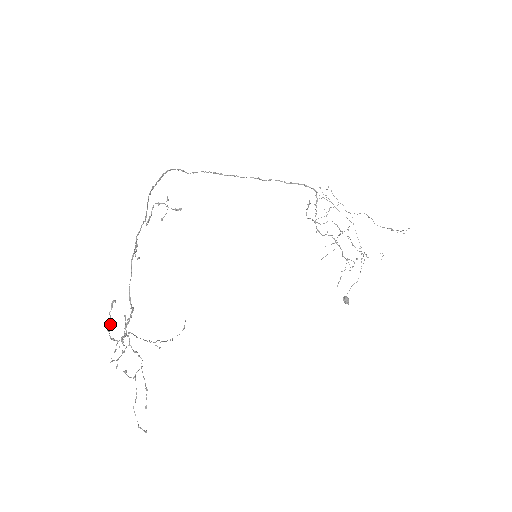
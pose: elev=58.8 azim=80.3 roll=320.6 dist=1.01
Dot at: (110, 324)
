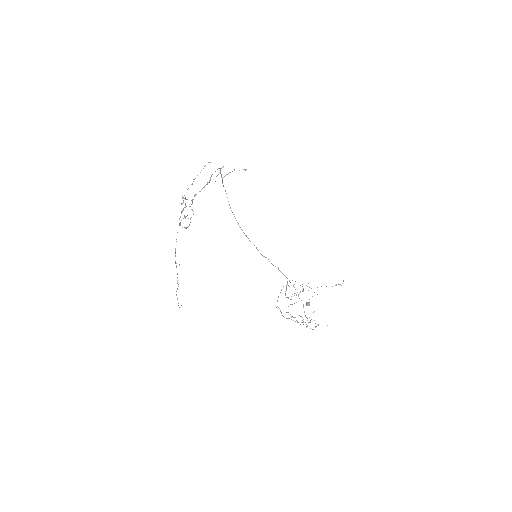
Dot at: occluded
